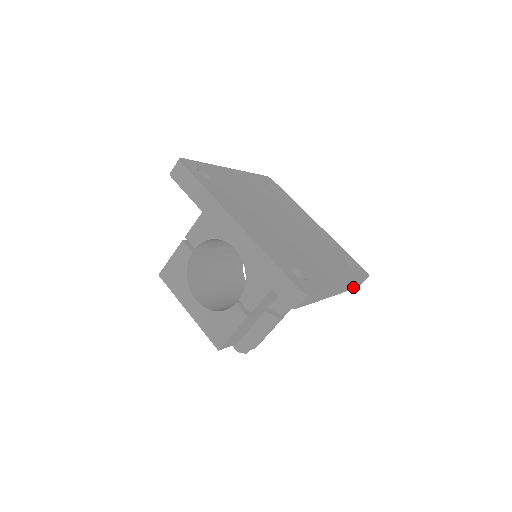
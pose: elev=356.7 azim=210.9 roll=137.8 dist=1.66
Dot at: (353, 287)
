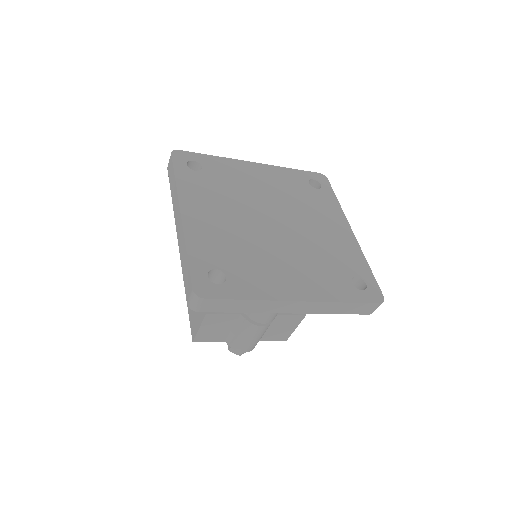
Dot at: (350, 311)
